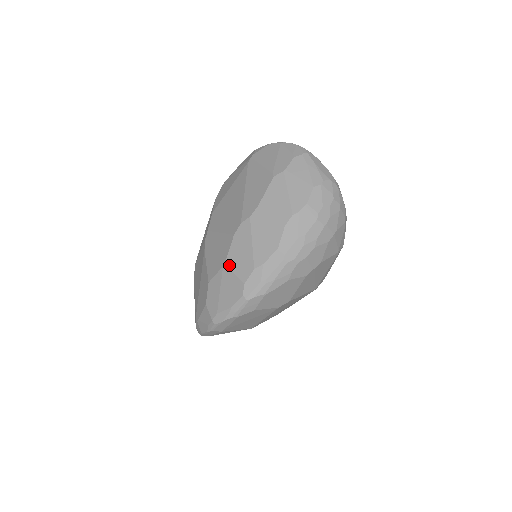
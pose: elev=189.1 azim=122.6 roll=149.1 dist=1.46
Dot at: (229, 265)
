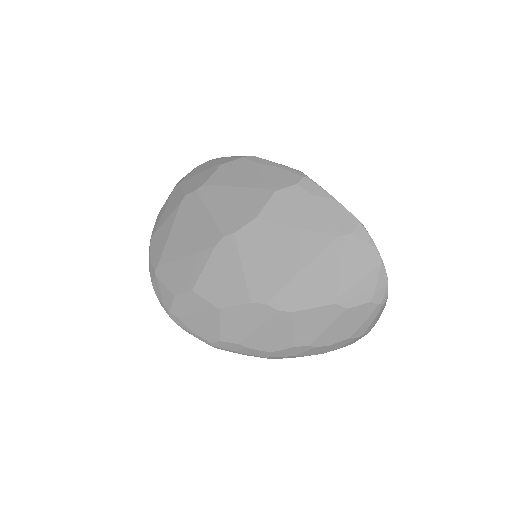
Dot at: (222, 315)
